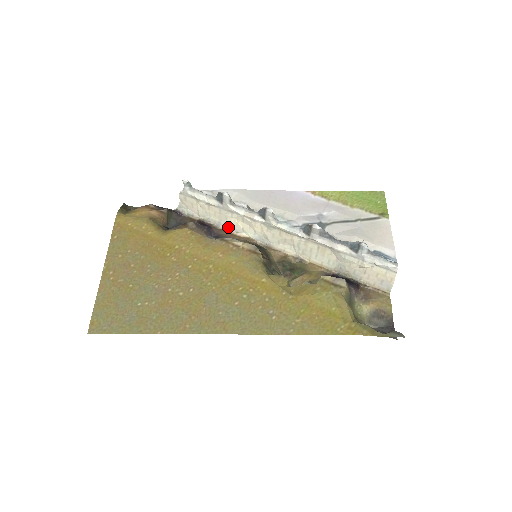
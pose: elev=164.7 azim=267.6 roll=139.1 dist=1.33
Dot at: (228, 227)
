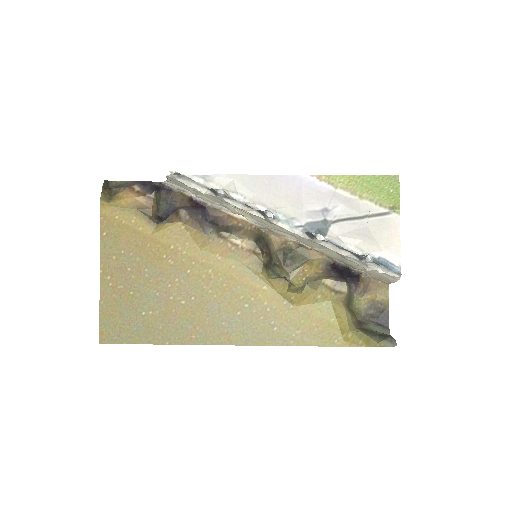
Dot at: (224, 207)
